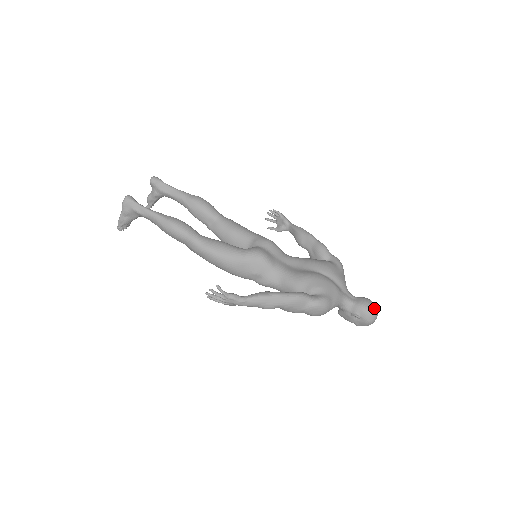
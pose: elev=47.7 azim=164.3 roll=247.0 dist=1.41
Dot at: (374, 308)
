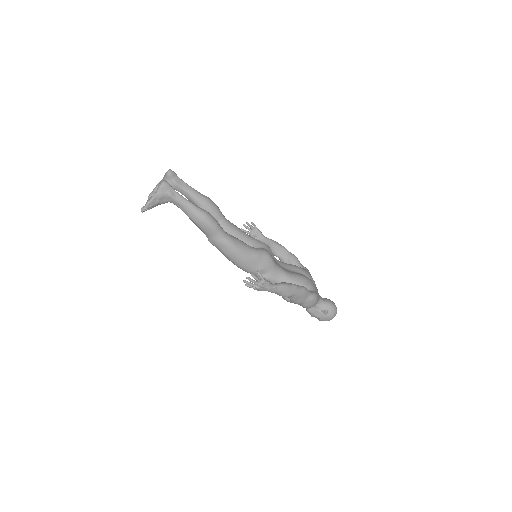
Dot at: (336, 307)
